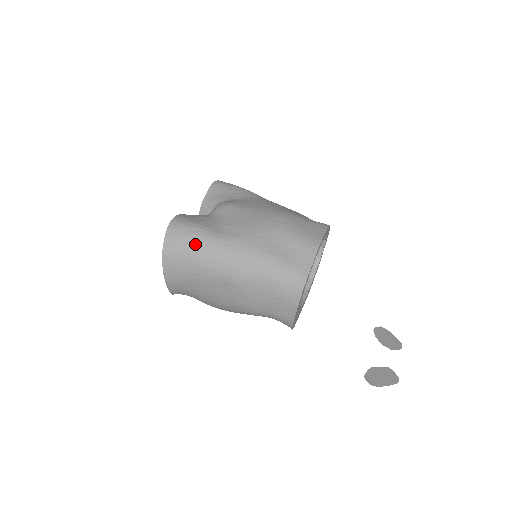
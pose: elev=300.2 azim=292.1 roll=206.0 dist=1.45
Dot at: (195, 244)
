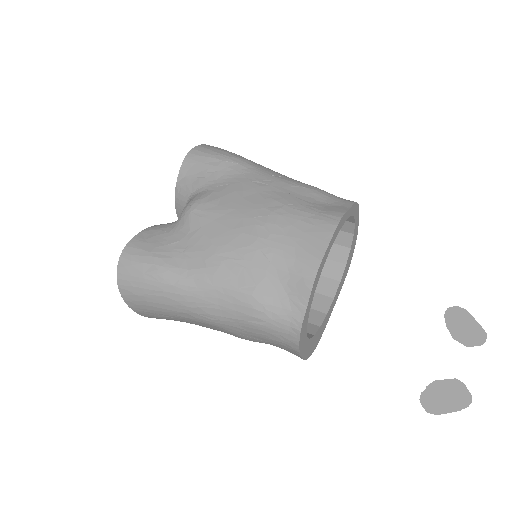
Dot at: (152, 287)
